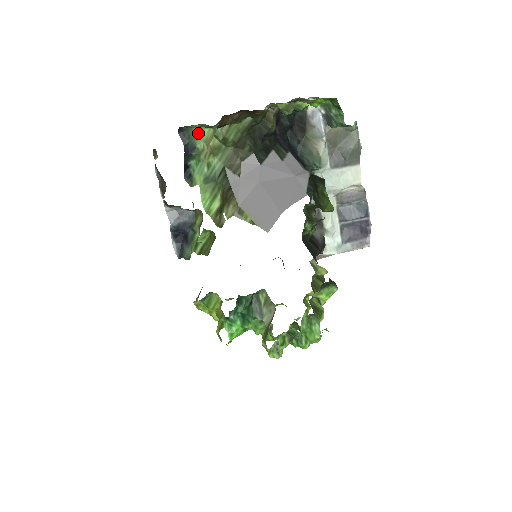
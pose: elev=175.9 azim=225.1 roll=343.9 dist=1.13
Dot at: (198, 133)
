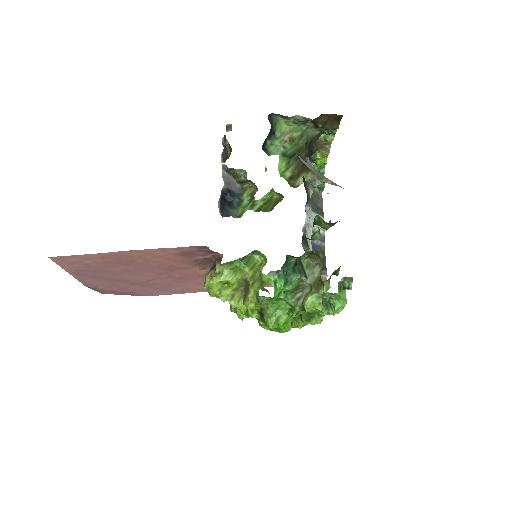
Dot at: (279, 125)
